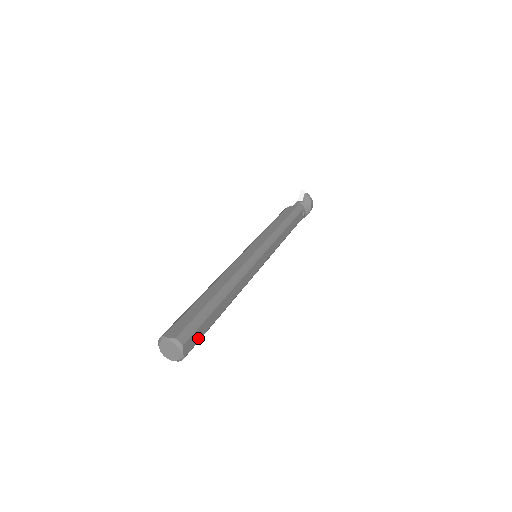
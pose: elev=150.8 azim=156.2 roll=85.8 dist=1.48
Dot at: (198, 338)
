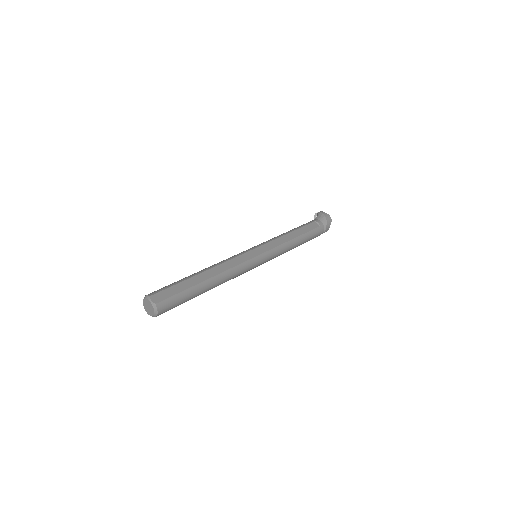
Dot at: (171, 294)
